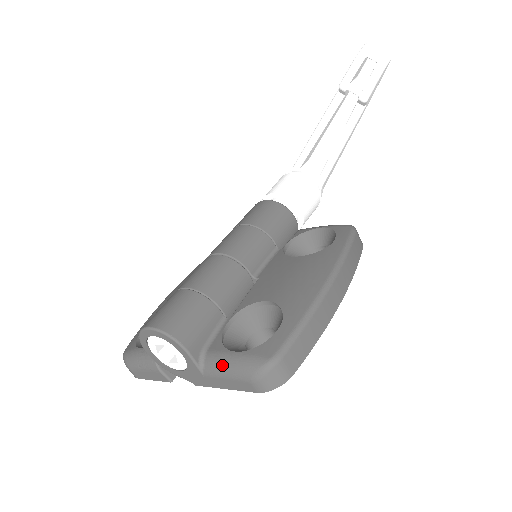
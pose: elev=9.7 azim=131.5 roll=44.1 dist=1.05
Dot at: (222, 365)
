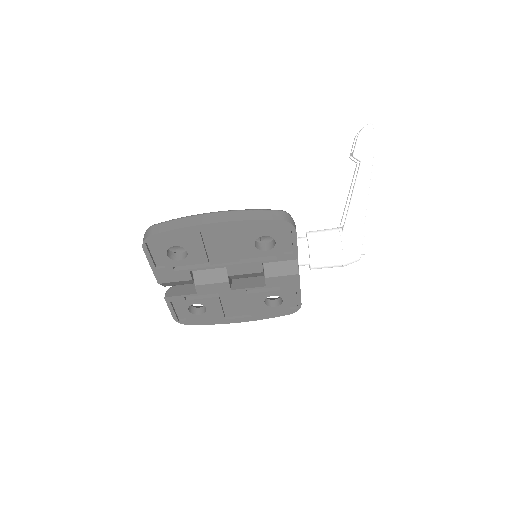
Dot at: occluded
